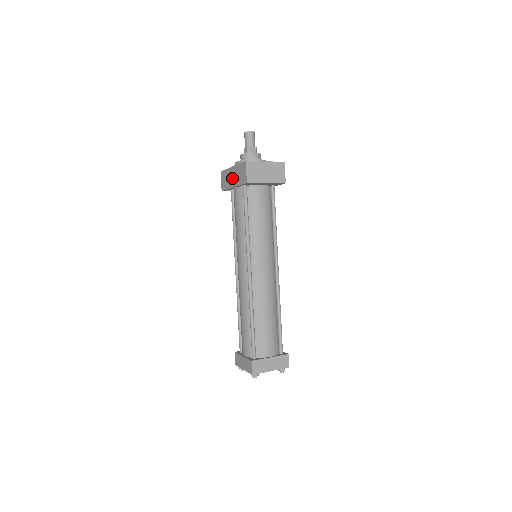
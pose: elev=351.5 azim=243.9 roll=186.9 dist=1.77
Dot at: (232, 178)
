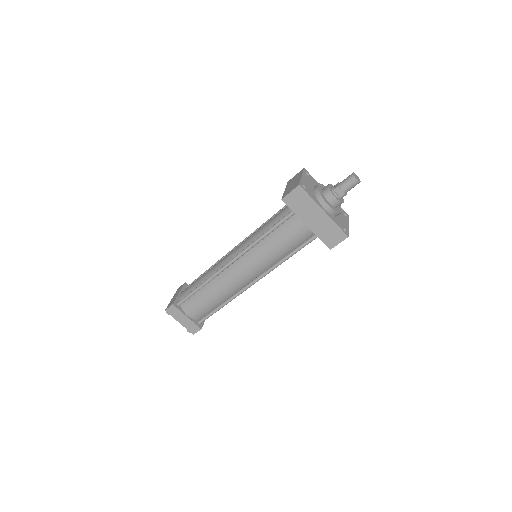
Dot at: (313, 218)
